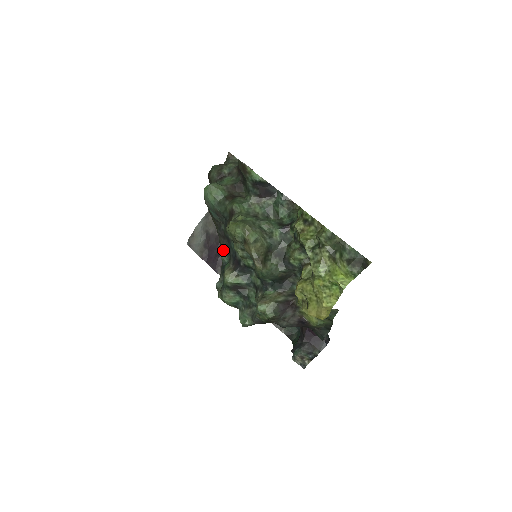
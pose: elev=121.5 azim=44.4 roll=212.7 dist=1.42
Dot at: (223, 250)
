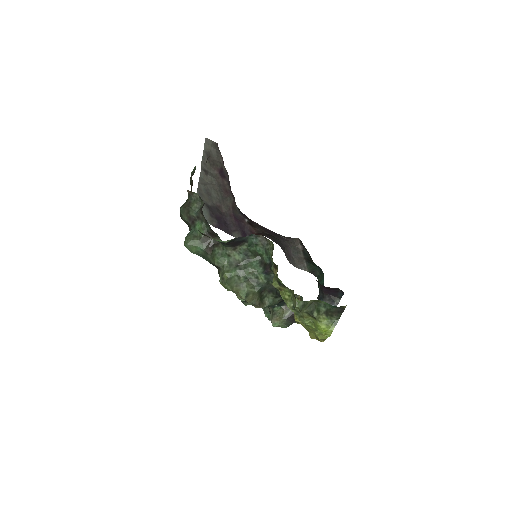
Dot at: occluded
